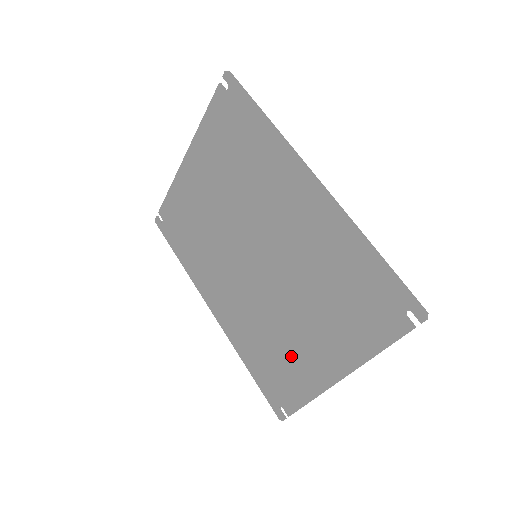
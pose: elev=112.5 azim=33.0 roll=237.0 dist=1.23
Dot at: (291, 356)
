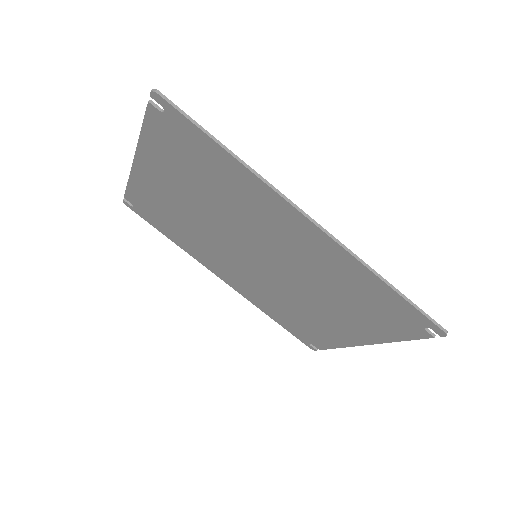
Dot at: (313, 323)
